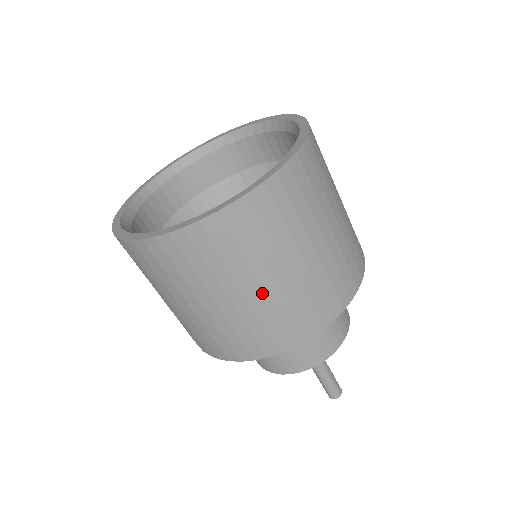
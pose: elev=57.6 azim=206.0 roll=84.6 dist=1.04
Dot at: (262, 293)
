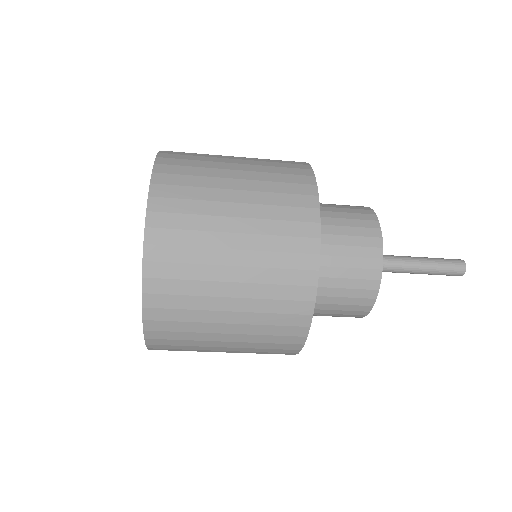
Dot at: (232, 348)
